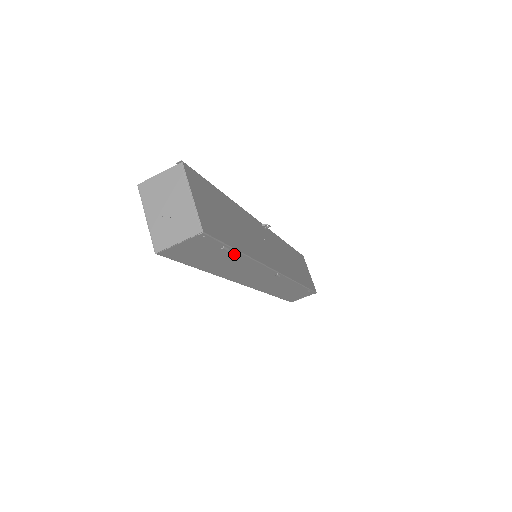
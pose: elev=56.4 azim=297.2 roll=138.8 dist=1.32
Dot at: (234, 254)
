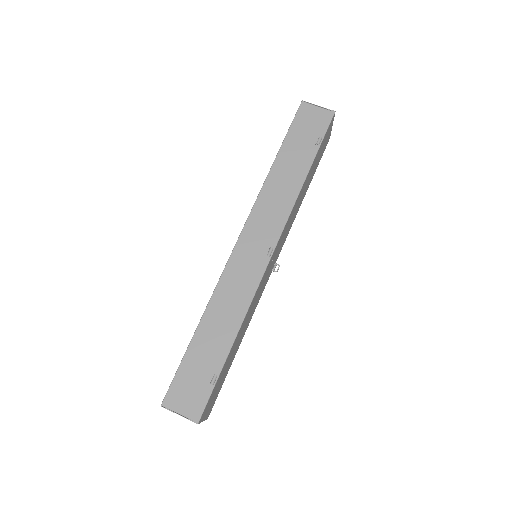
Dot at: (308, 161)
